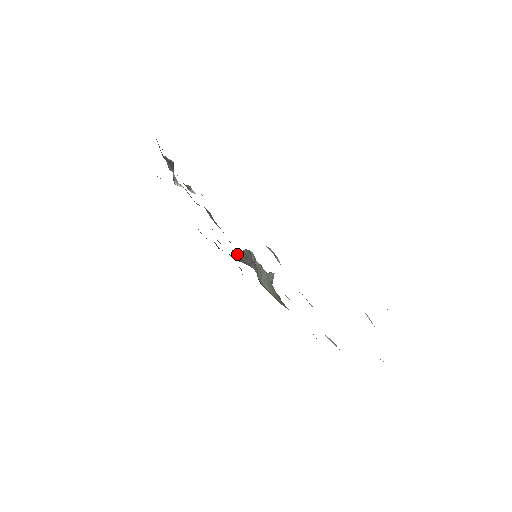
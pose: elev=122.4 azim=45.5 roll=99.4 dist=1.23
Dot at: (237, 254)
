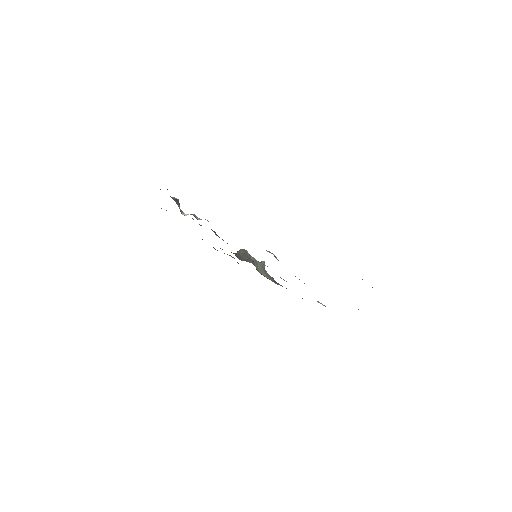
Dot at: (237, 255)
